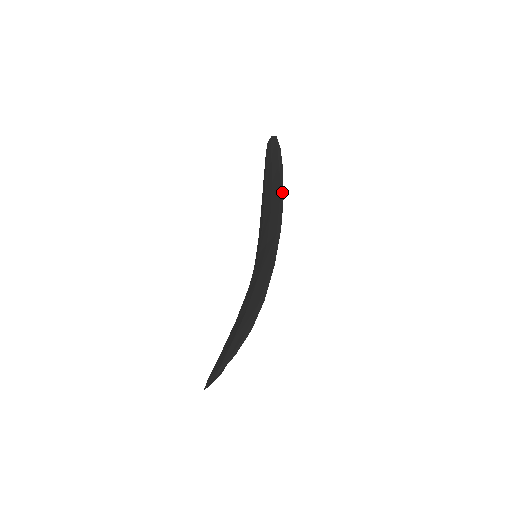
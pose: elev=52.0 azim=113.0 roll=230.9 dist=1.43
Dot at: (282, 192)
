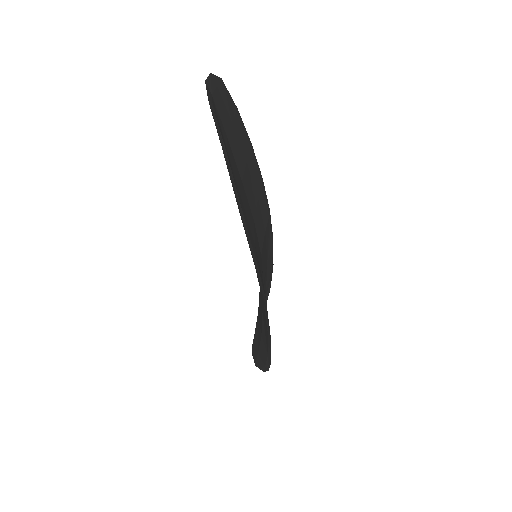
Dot at: (253, 261)
